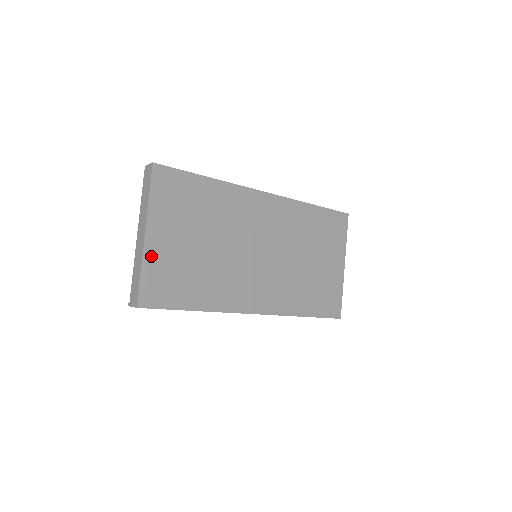
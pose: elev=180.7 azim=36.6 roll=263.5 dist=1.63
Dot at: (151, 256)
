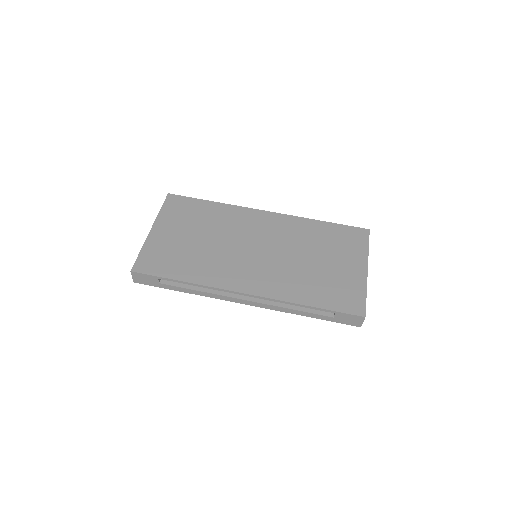
Dot at: (152, 242)
